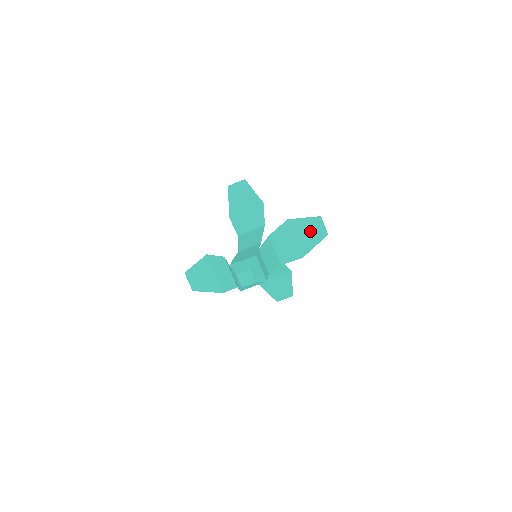
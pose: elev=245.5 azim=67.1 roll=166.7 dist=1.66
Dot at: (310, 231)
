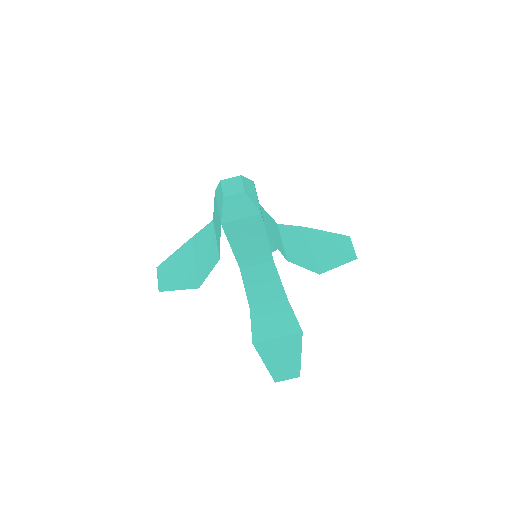
Dot at: (333, 248)
